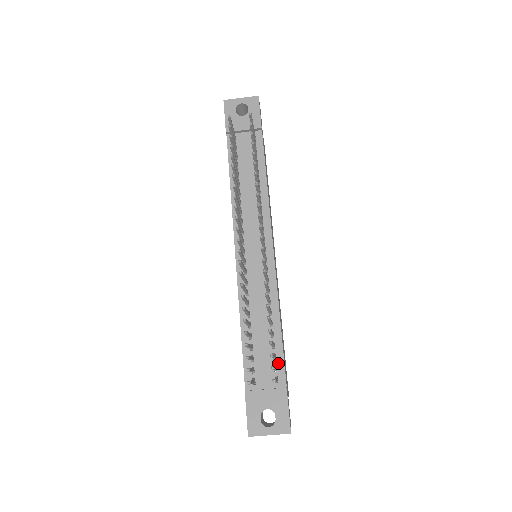
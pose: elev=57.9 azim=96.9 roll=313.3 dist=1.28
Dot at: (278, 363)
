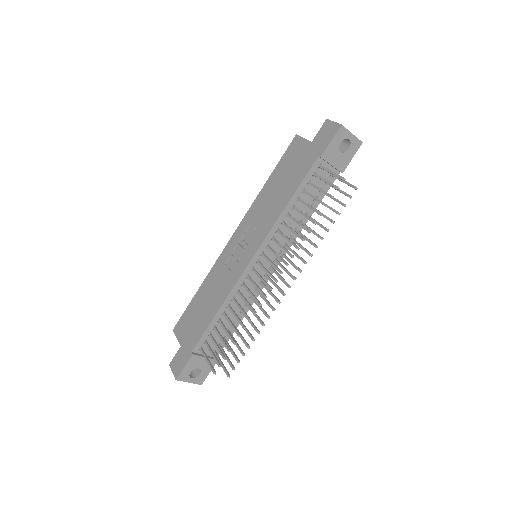
Dot at: occluded
